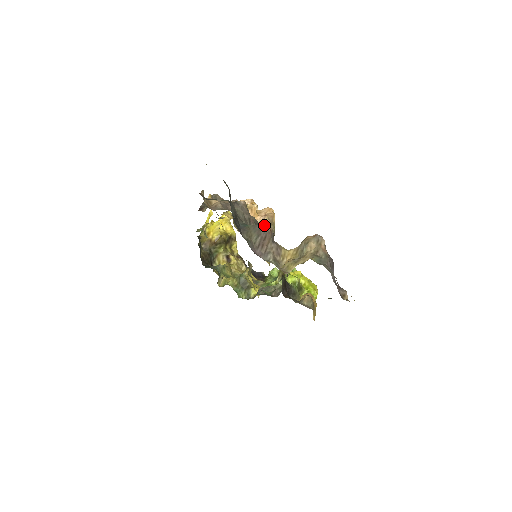
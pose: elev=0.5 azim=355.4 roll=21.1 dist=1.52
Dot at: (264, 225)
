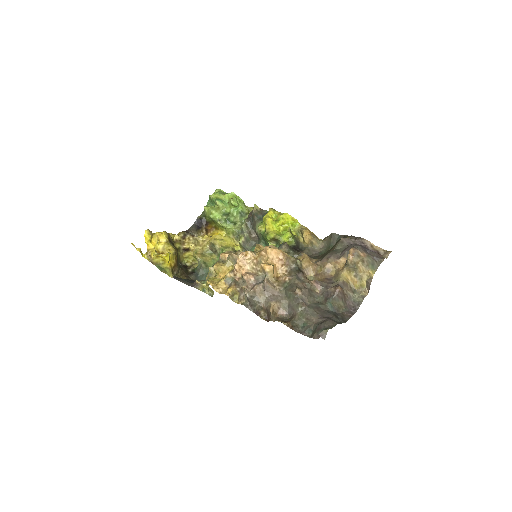
Dot at: (337, 292)
